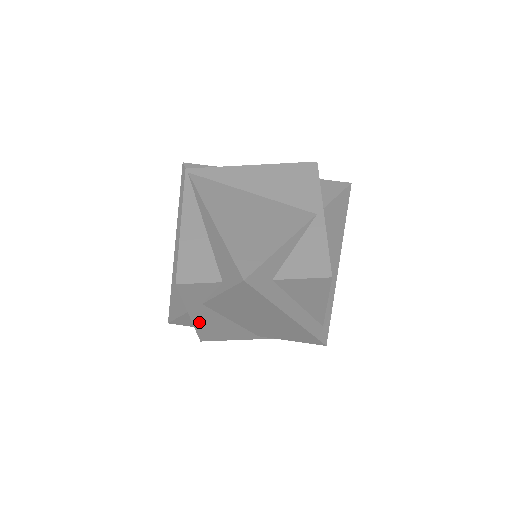
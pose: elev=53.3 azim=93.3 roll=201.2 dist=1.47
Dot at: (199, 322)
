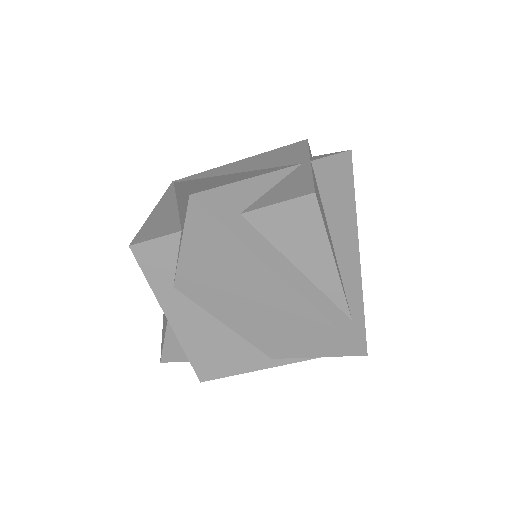
Dot at: (184, 333)
